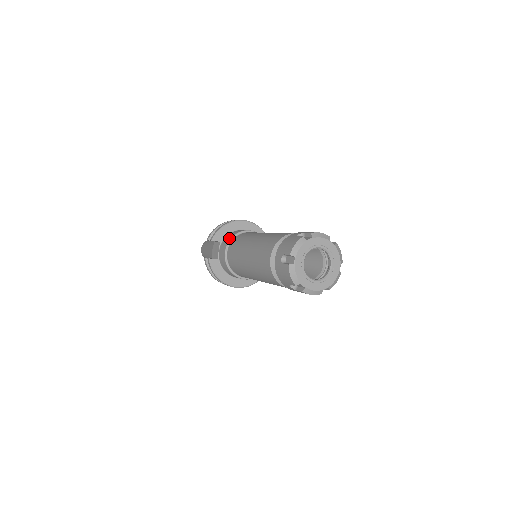
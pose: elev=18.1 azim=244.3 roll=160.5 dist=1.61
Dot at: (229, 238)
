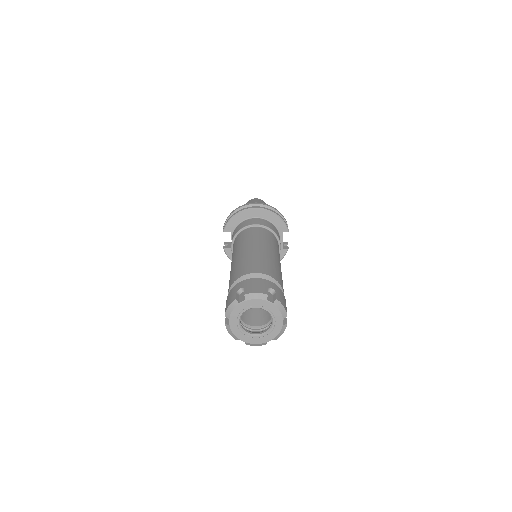
Dot at: (234, 233)
